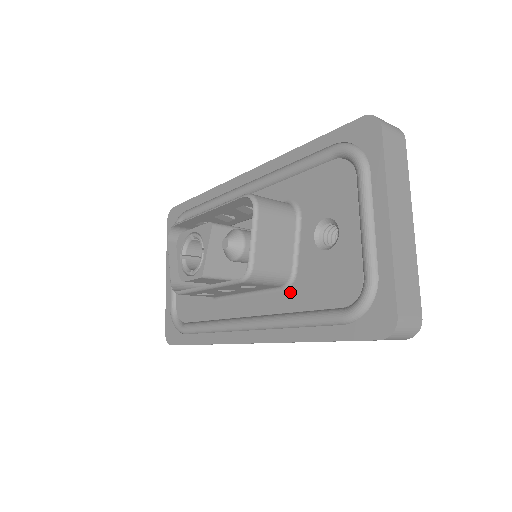
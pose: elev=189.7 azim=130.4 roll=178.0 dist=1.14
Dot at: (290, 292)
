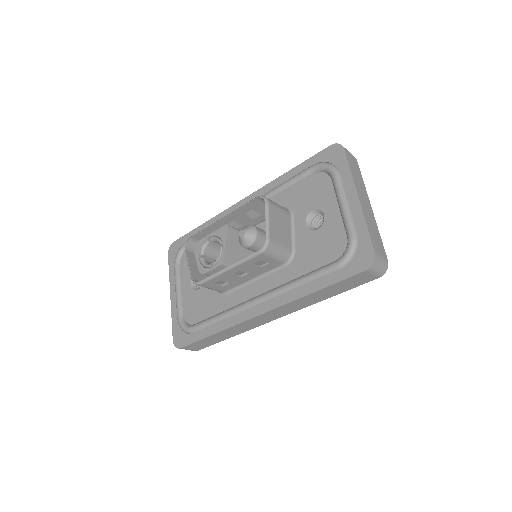
Dot at: (292, 266)
